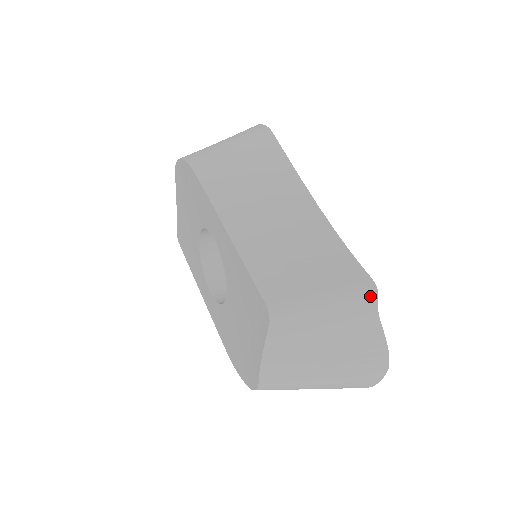
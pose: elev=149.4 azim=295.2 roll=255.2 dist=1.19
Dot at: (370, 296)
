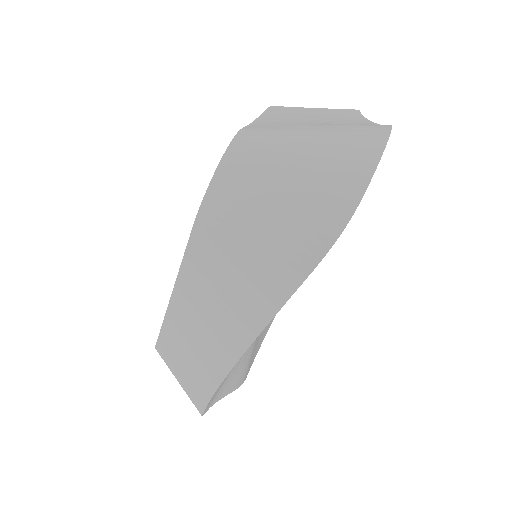
Dot at: occluded
